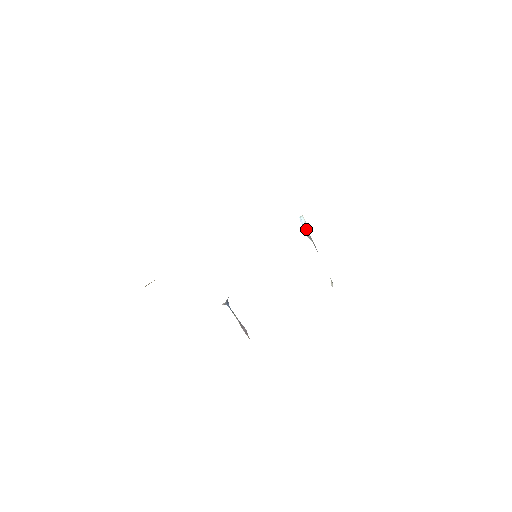
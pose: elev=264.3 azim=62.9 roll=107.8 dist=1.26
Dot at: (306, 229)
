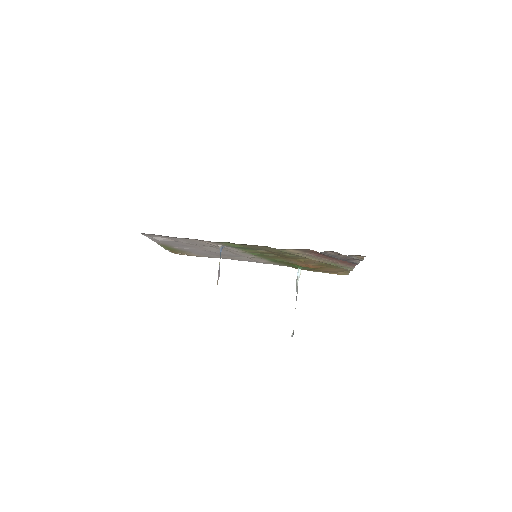
Dot at: (298, 280)
